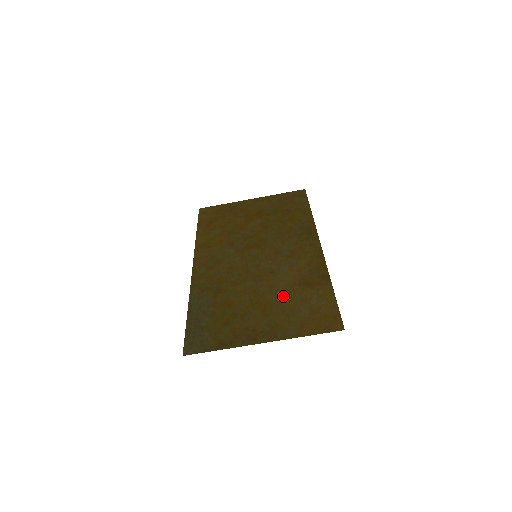
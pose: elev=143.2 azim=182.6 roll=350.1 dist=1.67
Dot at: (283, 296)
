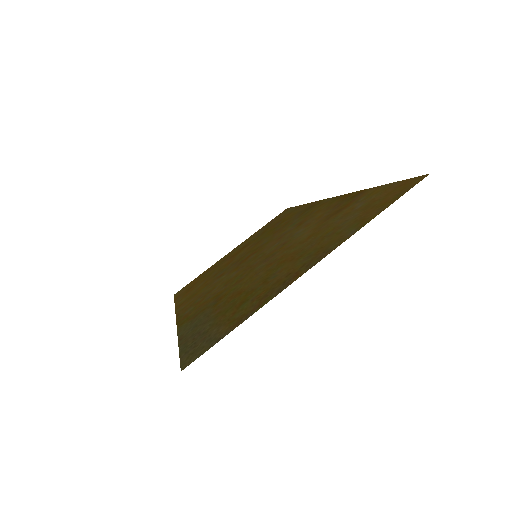
Dot at: (312, 236)
